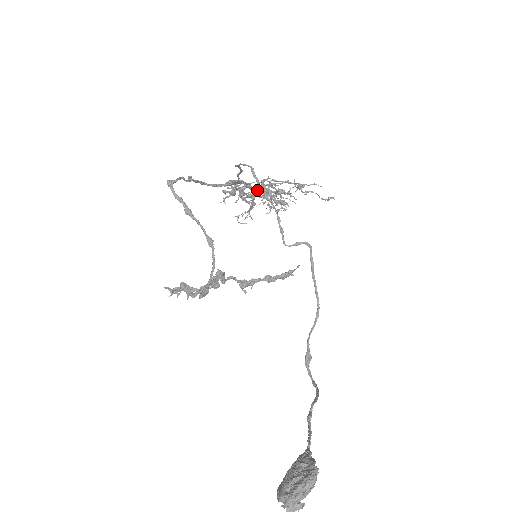
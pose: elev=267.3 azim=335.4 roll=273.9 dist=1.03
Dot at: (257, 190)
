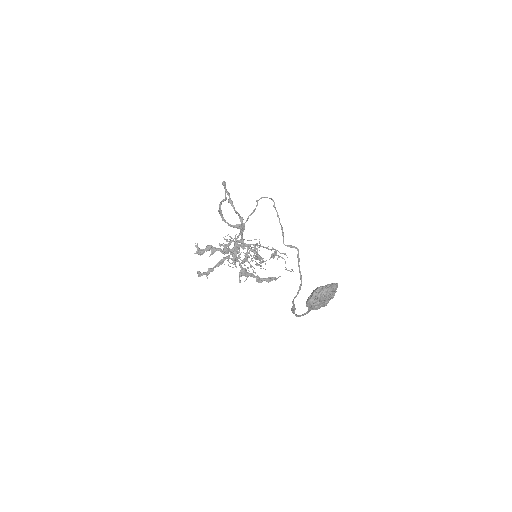
Dot at: (246, 246)
